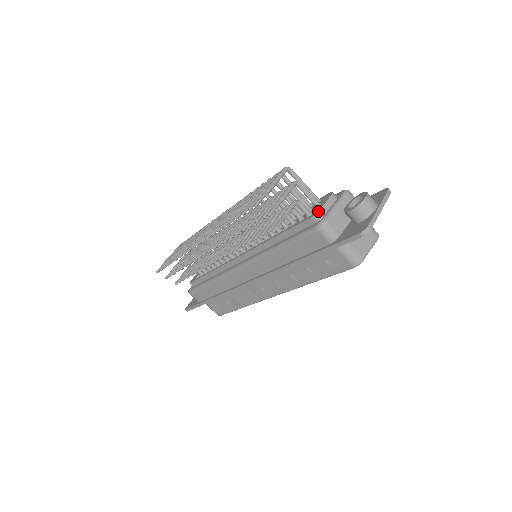
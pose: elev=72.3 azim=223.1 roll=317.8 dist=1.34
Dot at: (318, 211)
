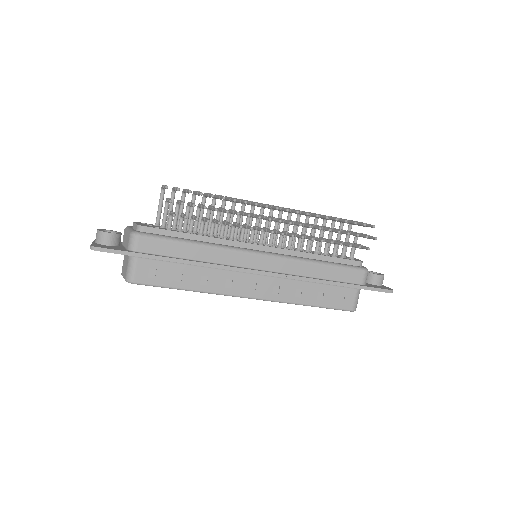
Dot at: occluded
